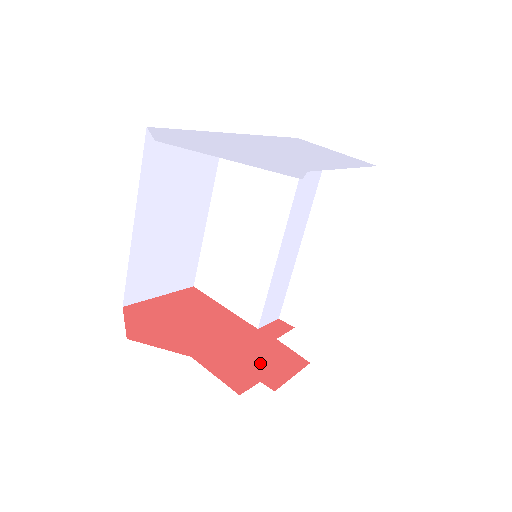
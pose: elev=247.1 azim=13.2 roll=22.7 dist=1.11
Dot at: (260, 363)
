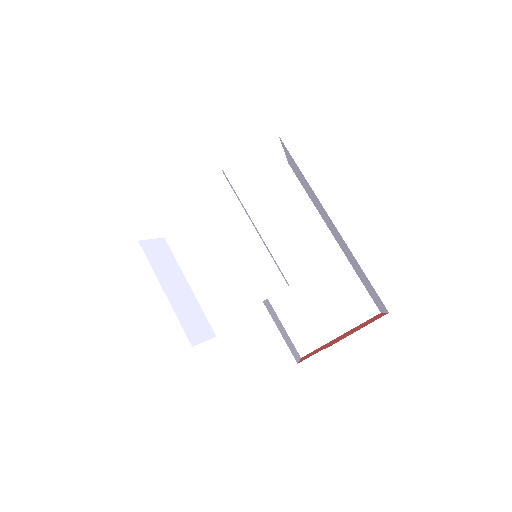
Dot at: occluded
